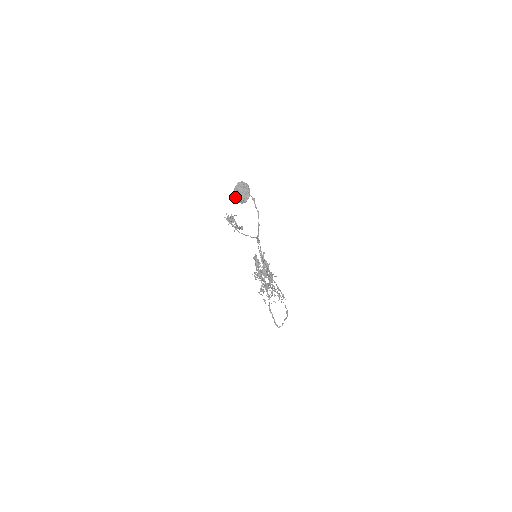
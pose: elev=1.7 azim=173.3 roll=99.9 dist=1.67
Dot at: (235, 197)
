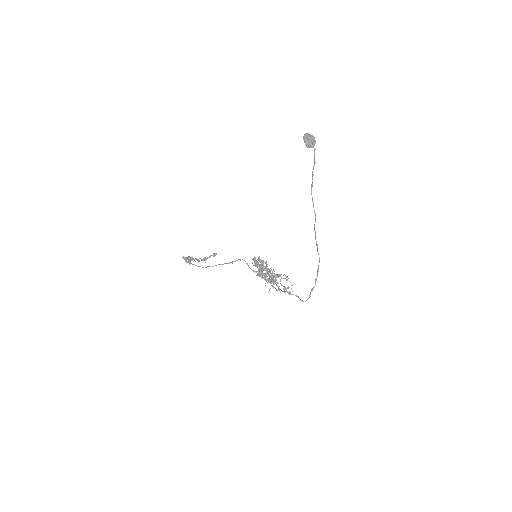
Dot at: (306, 142)
